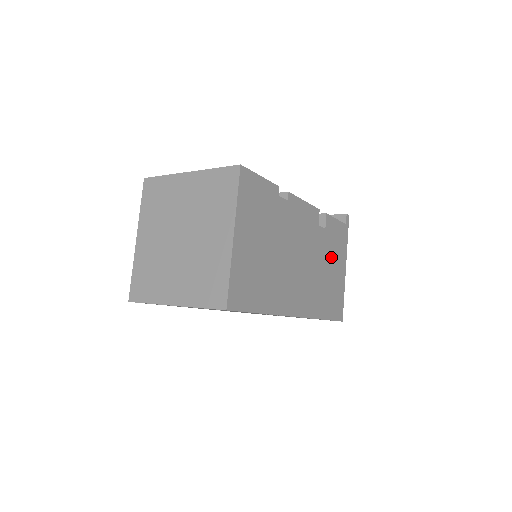
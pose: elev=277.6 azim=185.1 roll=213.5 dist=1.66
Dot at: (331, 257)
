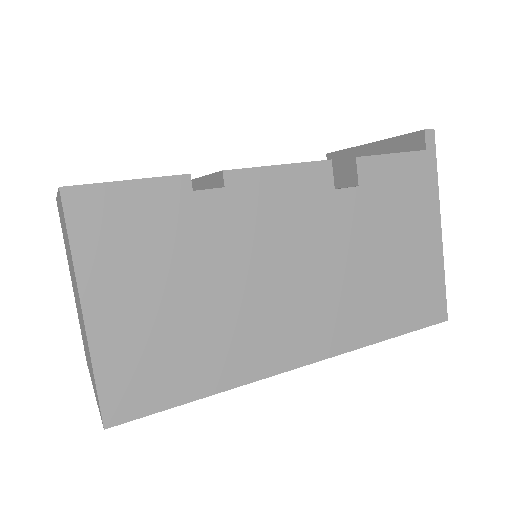
Dot at: (389, 228)
